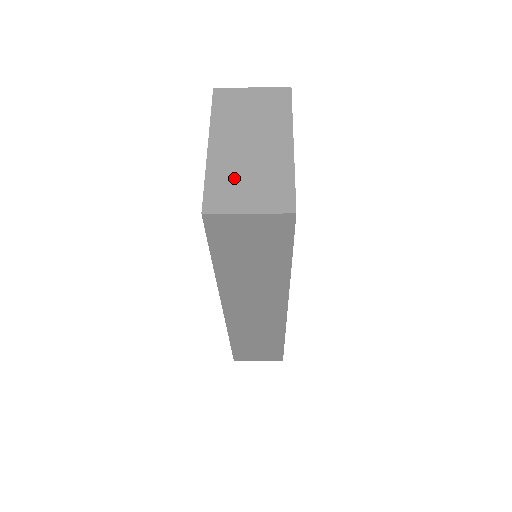
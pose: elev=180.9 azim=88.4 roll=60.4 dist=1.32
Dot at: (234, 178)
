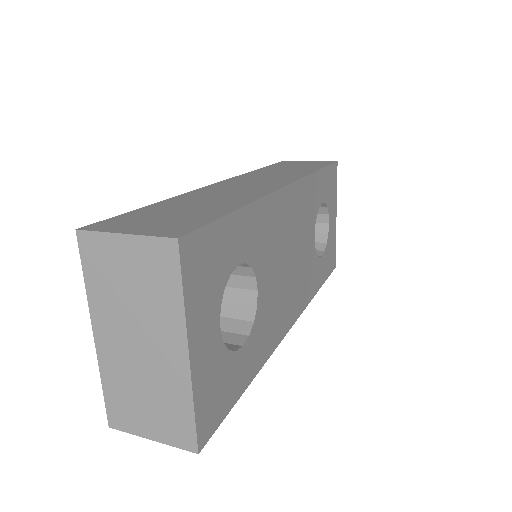
Dot at: (130, 392)
